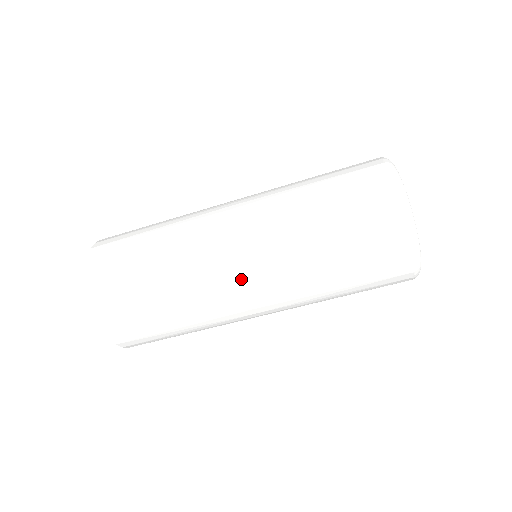
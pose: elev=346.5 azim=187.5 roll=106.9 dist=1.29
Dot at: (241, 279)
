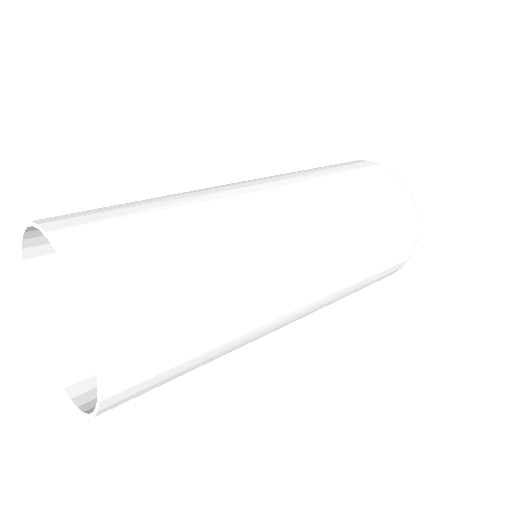
Dot at: (289, 322)
